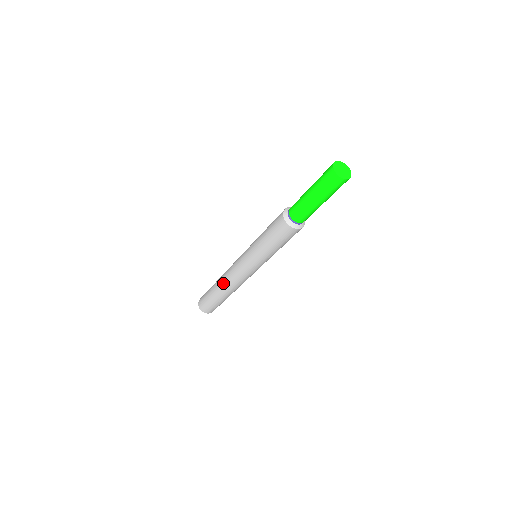
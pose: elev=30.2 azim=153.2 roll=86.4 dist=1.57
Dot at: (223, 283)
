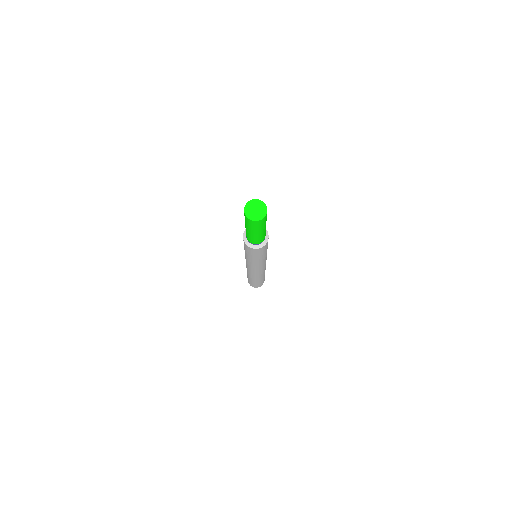
Dot at: (249, 274)
